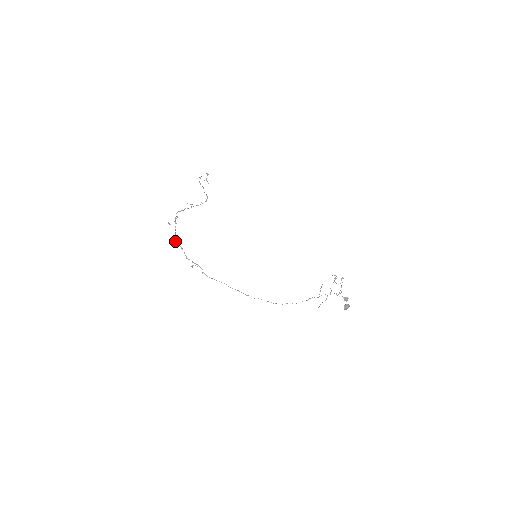
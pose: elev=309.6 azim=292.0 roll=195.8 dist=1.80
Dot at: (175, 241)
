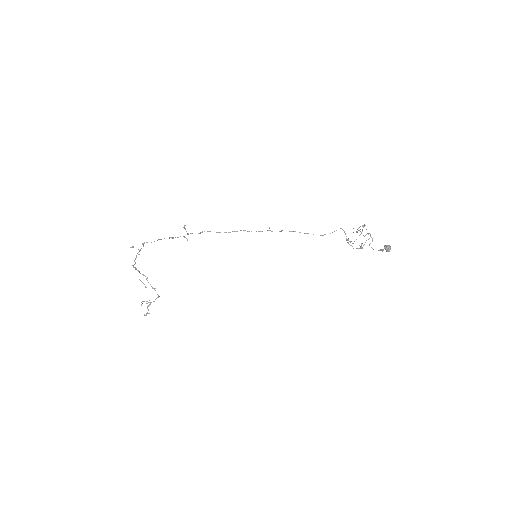
Dot at: (146, 242)
